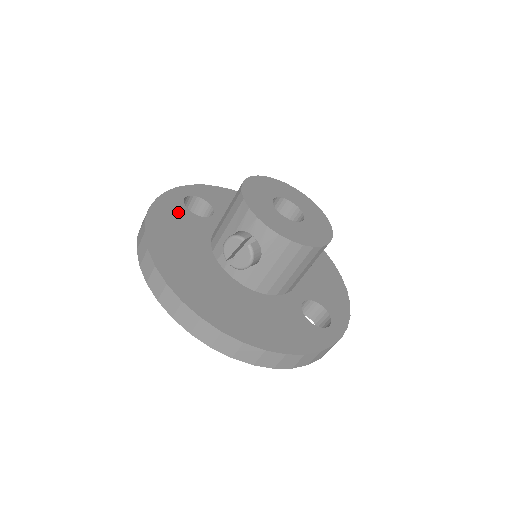
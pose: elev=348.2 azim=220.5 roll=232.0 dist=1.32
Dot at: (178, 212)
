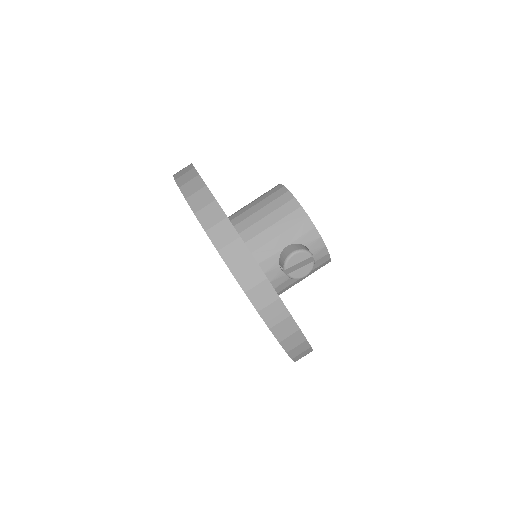
Dot at: occluded
